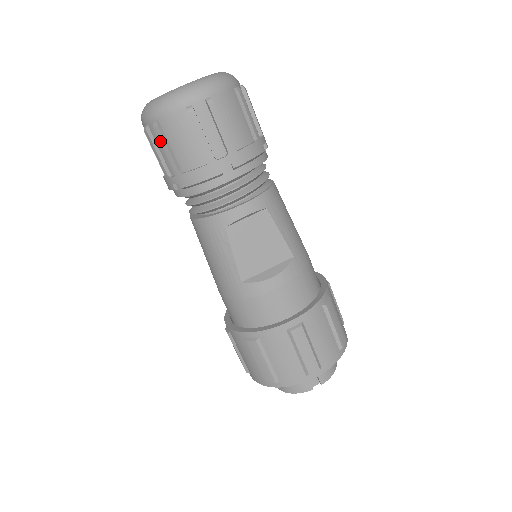
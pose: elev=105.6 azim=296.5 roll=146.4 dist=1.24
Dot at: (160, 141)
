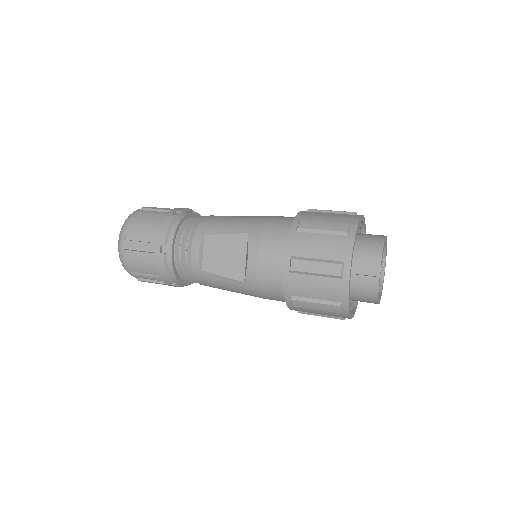
Dot at: (141, 277)
